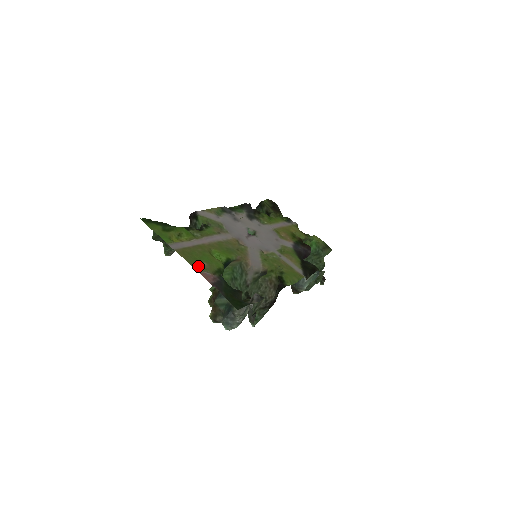
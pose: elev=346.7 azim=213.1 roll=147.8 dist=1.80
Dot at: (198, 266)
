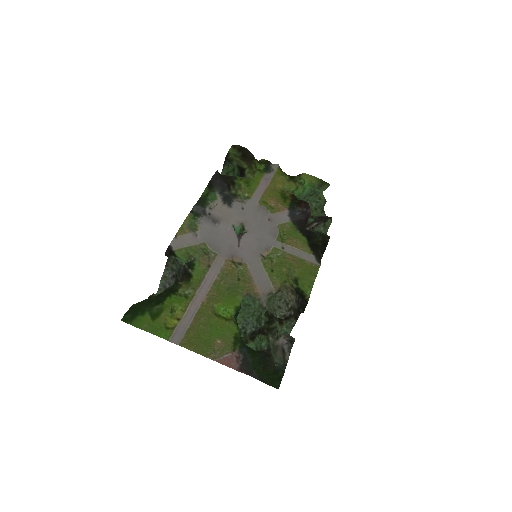
Dot at: (214, 352)
